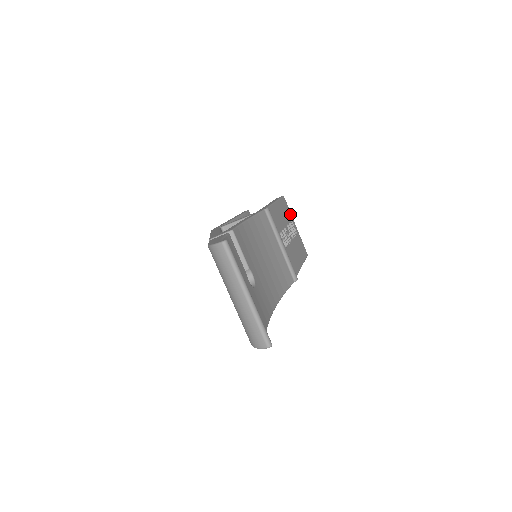
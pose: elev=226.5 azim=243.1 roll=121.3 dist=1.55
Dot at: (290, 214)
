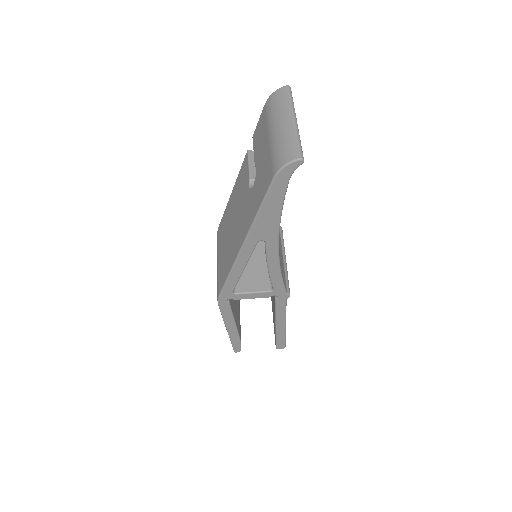
Dot at: occluded
